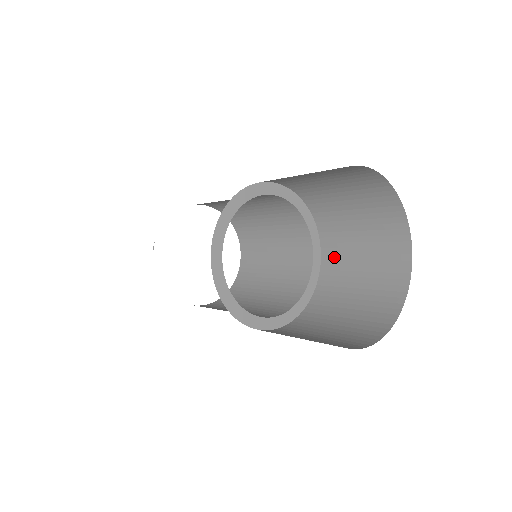
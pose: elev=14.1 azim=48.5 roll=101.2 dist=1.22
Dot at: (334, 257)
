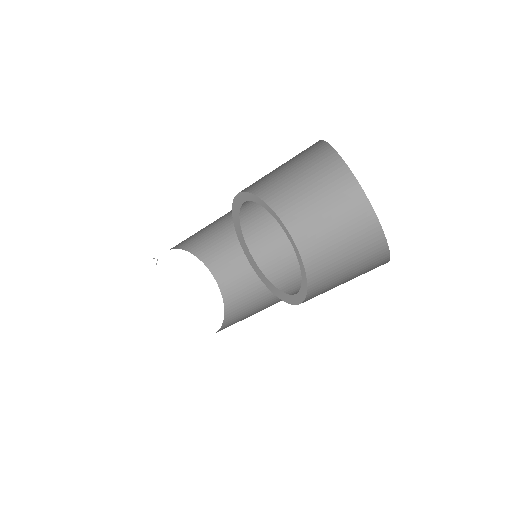
Dot at: (318, 268)
